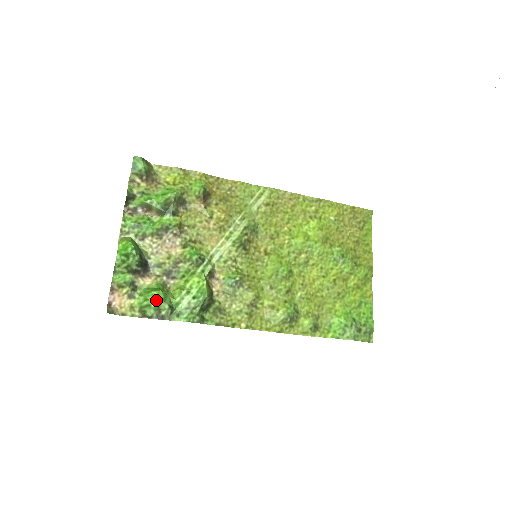
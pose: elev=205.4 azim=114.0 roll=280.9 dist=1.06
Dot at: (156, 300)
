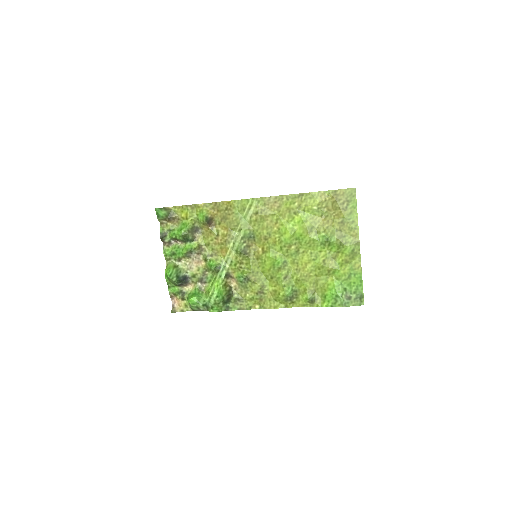
Dot at: (193, 303)
